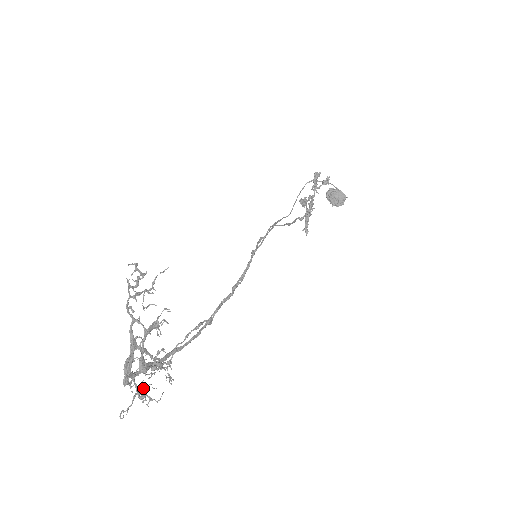
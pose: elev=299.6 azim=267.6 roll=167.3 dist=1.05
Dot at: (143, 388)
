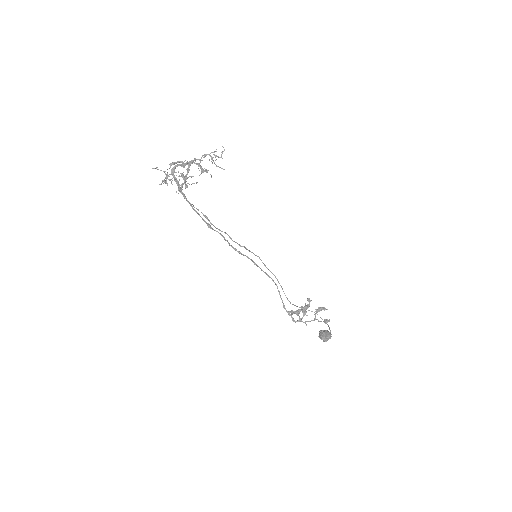
Dot at: (169, 179)
